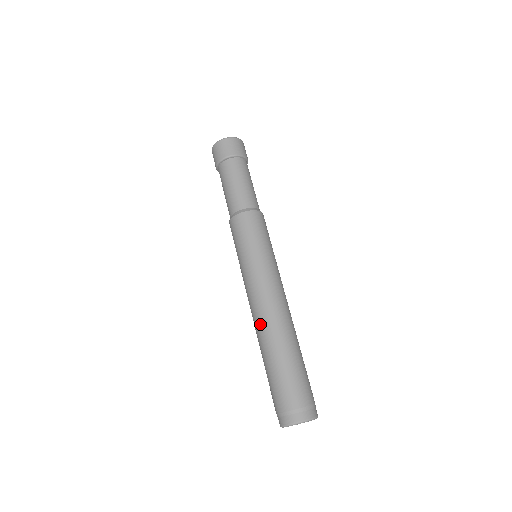
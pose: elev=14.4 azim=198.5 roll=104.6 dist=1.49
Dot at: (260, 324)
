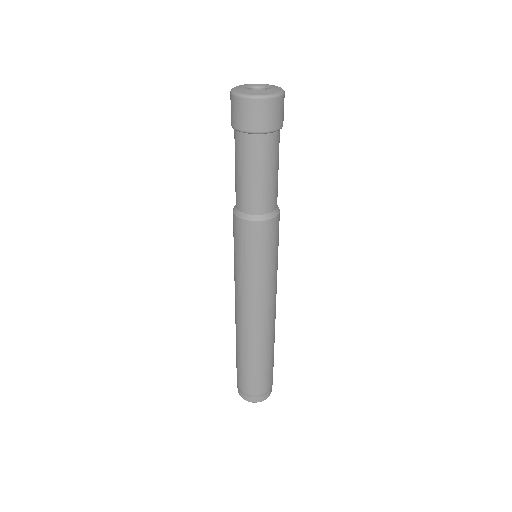
Dot at: (236, 325)
